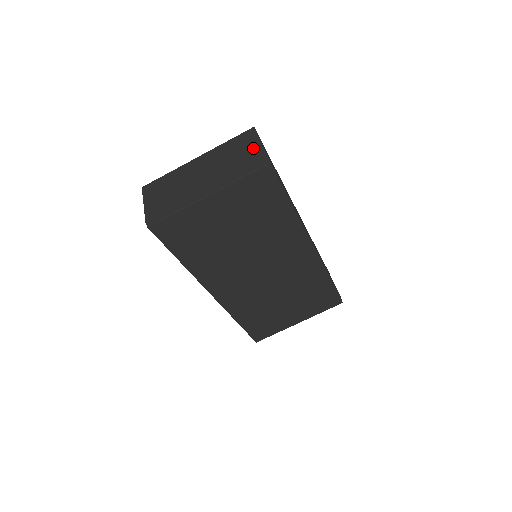
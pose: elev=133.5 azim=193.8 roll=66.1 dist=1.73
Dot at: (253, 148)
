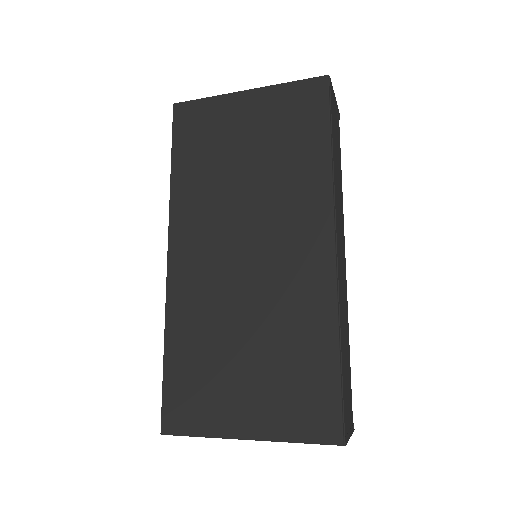
Dot at: occluded
